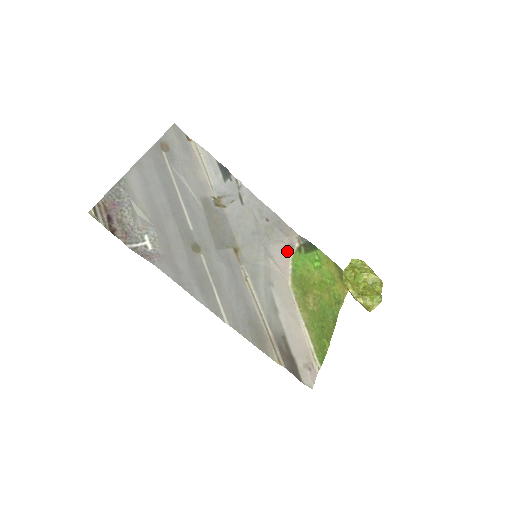
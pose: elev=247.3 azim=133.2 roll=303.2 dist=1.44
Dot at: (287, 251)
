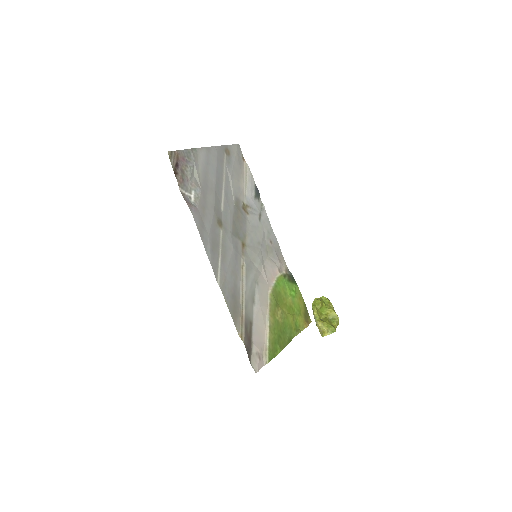
Dot at: (276, 271)
